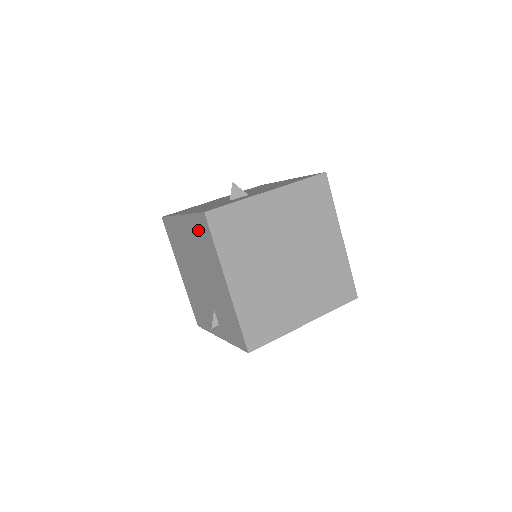
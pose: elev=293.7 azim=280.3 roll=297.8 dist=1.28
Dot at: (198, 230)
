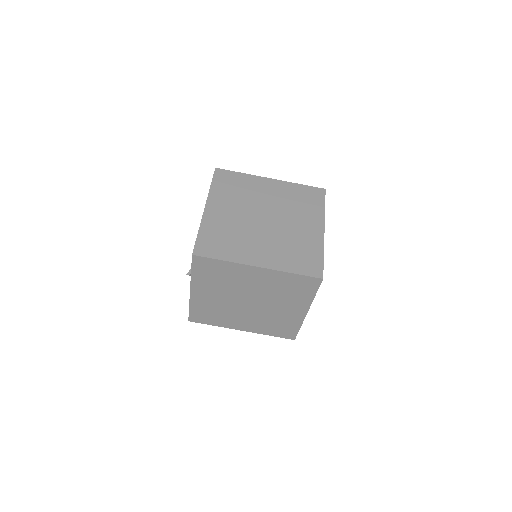
Dot at: occluded
